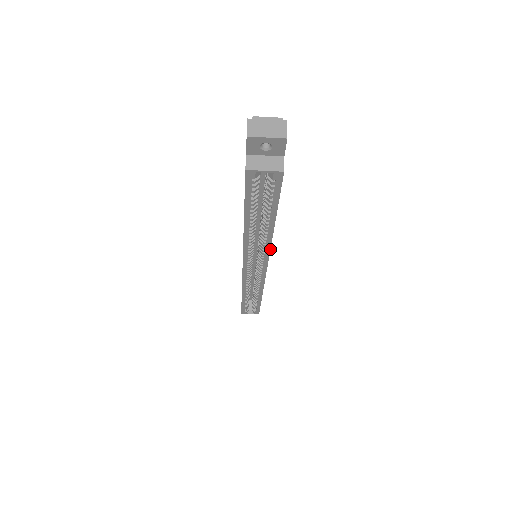
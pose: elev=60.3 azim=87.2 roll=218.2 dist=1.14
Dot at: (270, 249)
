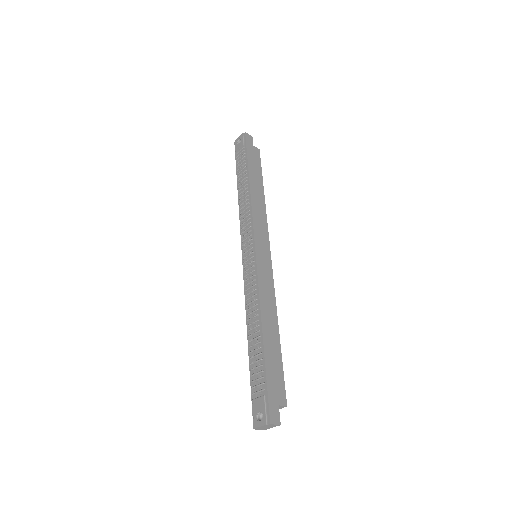
Dot at: occluded
